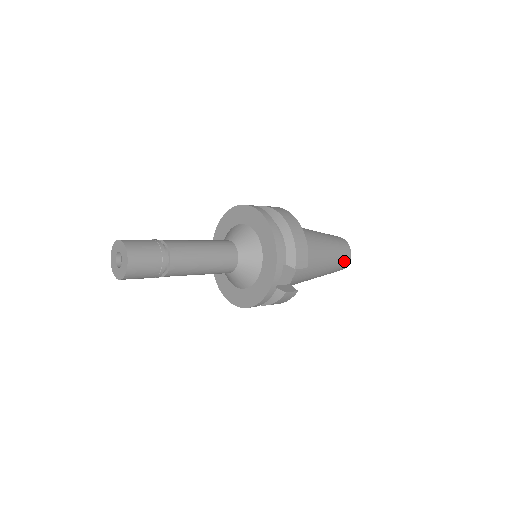
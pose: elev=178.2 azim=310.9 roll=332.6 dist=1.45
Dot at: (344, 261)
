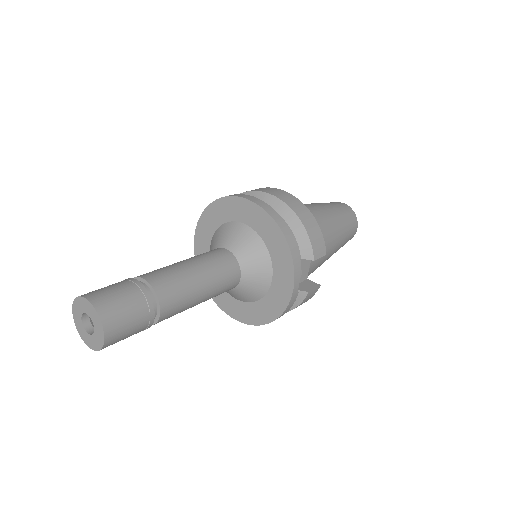
Dot at: (352, 229)
